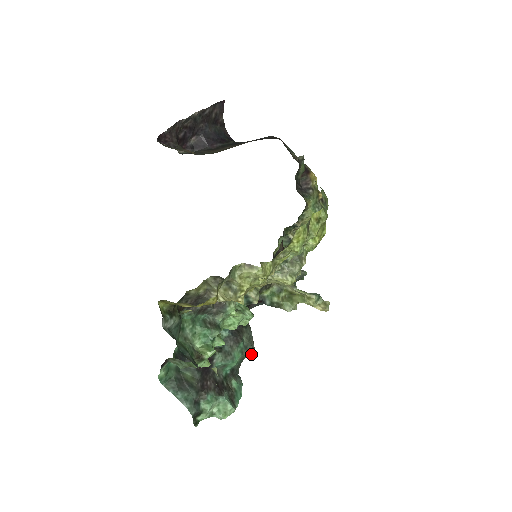
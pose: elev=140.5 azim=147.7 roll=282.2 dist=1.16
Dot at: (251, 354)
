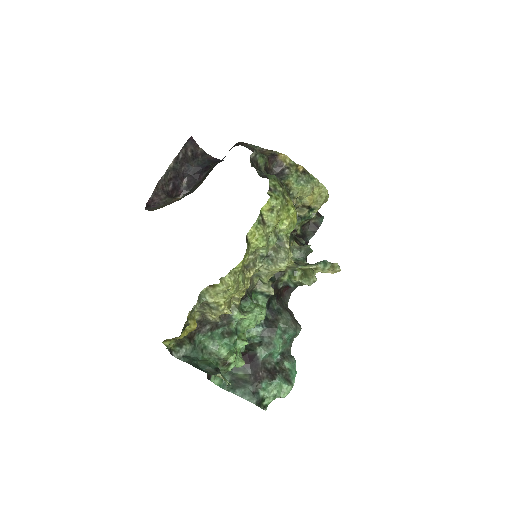
Dot at: (298, 333)
